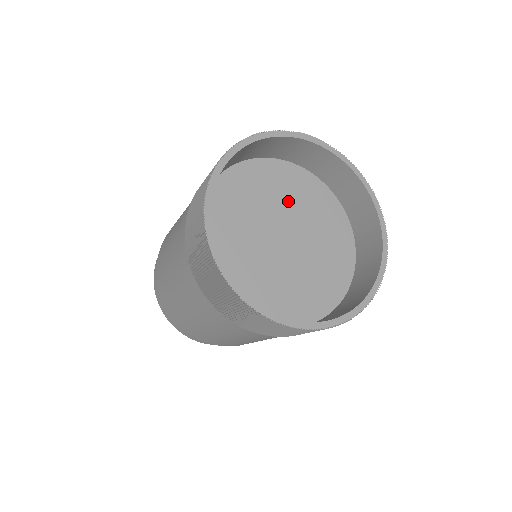
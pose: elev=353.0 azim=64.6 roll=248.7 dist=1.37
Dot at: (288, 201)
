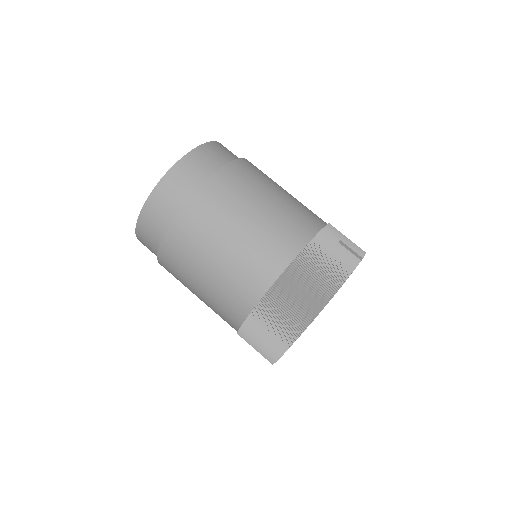
Dot at: occluded
